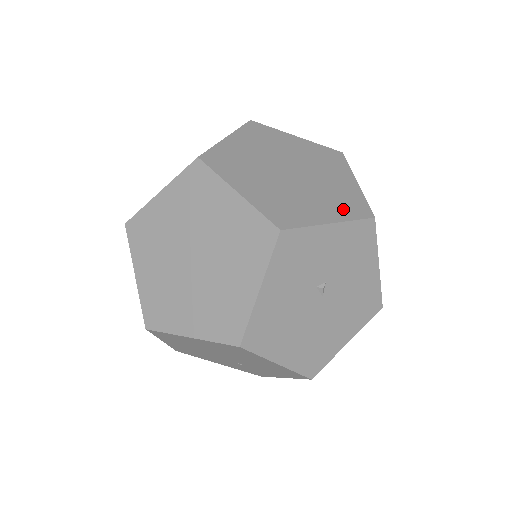
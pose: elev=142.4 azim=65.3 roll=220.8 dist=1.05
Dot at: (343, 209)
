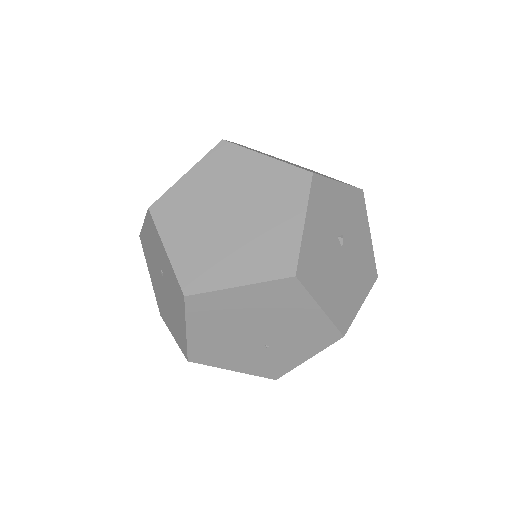
Dot at: (340, 181)
